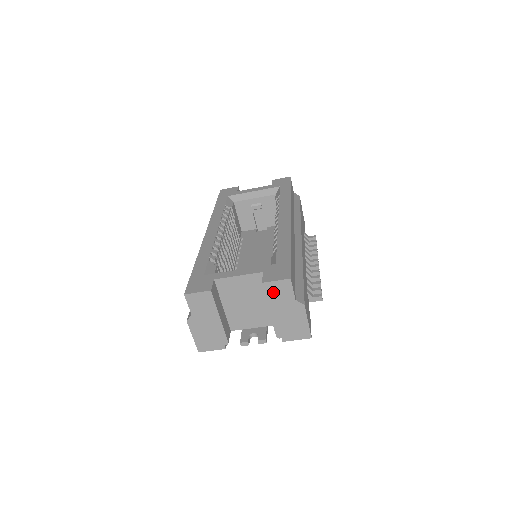
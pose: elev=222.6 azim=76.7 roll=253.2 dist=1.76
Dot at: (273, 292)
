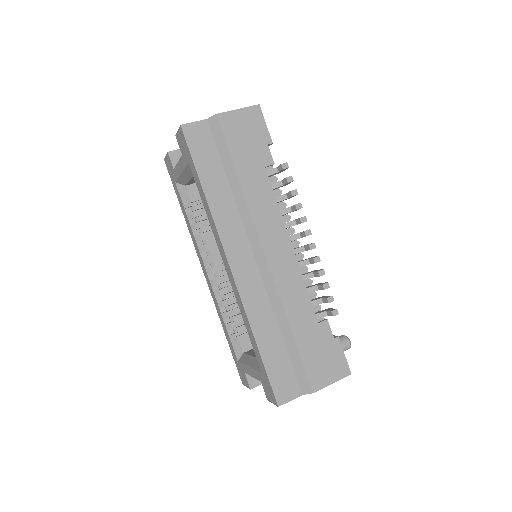
Dot at: occluded
